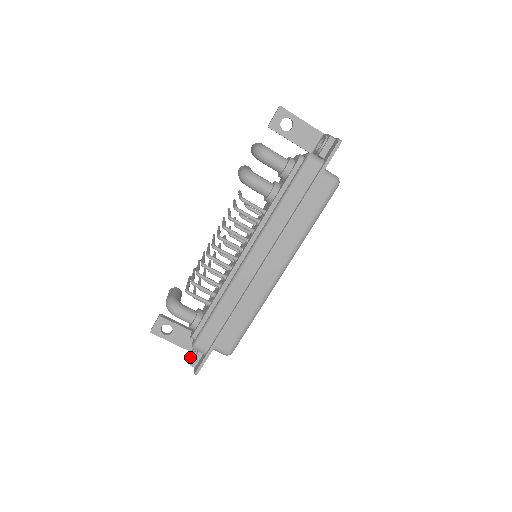
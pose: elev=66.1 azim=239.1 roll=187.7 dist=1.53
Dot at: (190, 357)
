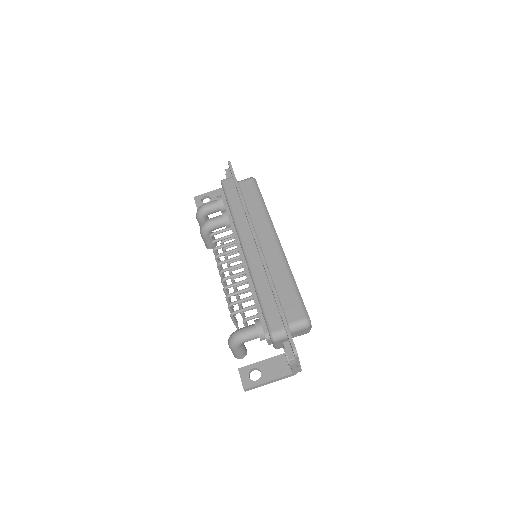
Dot at: occluded
